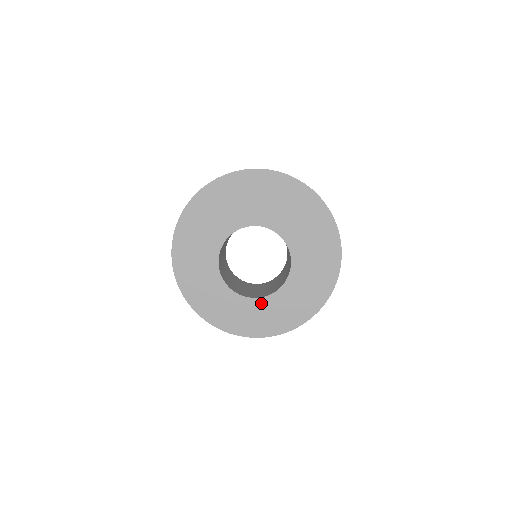
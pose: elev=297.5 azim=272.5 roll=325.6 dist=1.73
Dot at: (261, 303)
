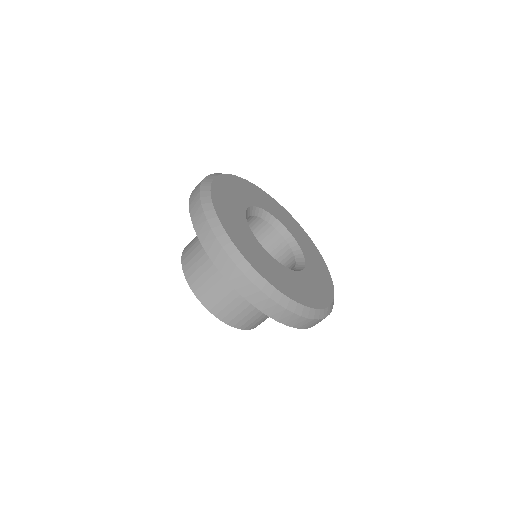
Dot at: occluded
